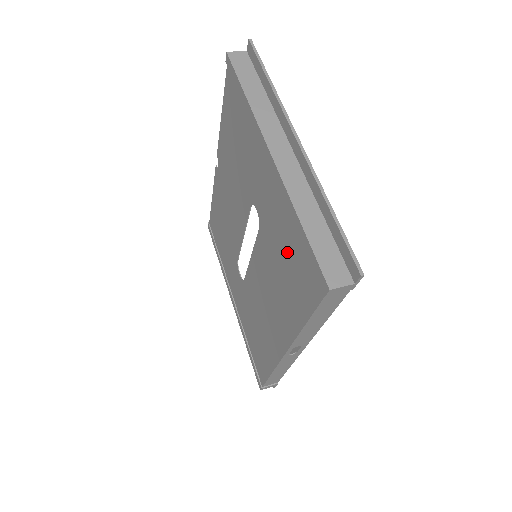
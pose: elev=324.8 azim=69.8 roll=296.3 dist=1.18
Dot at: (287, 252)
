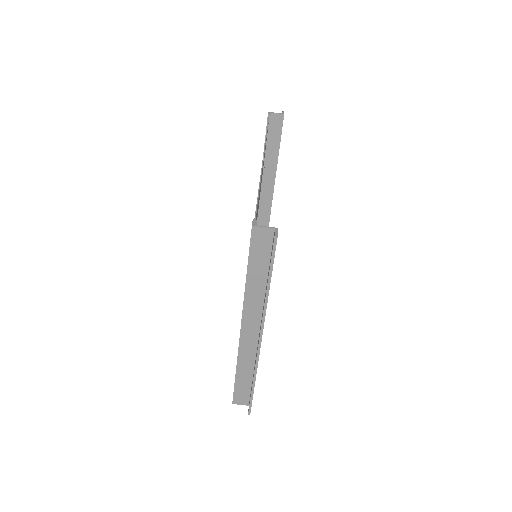
Dot at: occluded
